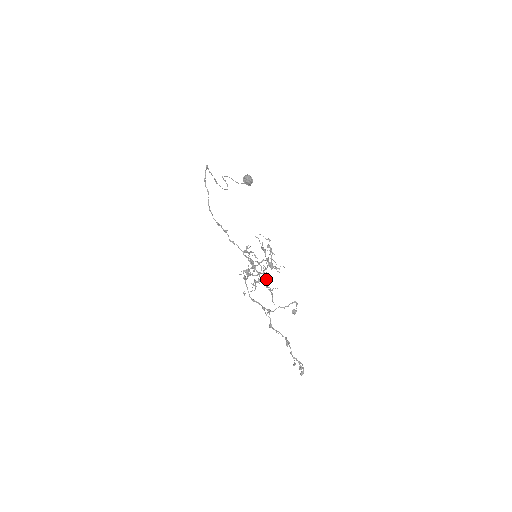
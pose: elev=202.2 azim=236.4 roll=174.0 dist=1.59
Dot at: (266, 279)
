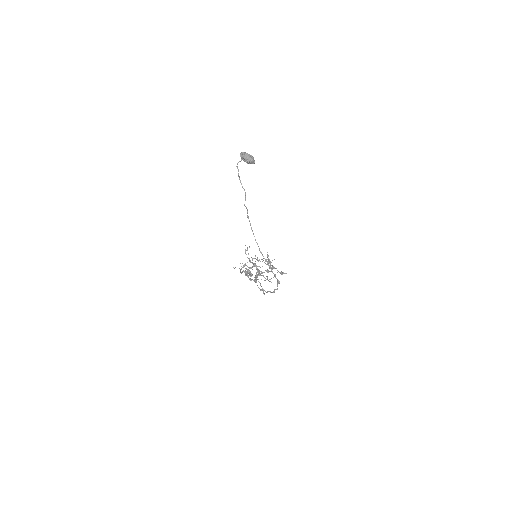
Dot at: occluded
